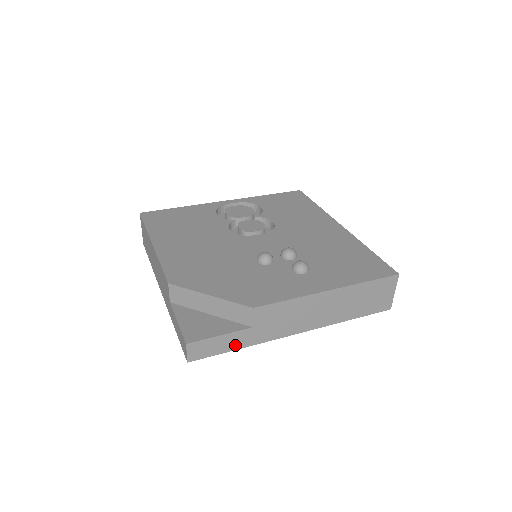
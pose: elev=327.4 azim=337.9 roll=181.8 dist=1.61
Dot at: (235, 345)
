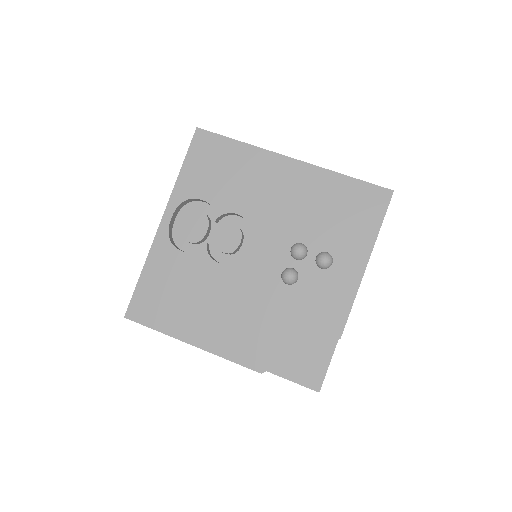
Dot at: occluded
